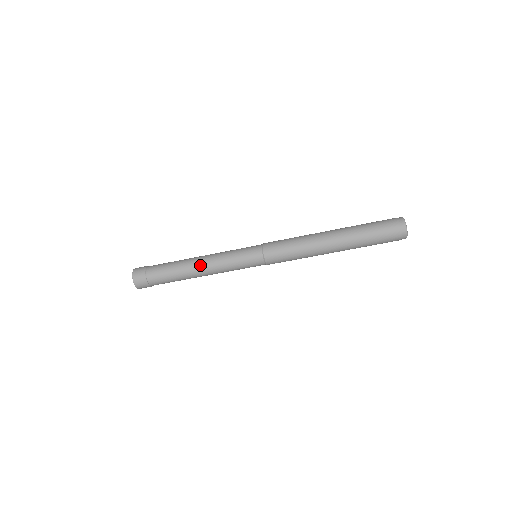
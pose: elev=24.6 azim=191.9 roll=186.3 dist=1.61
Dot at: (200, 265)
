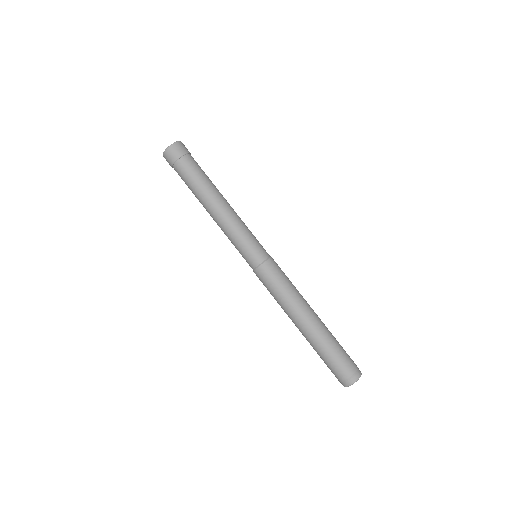
Dot at: (214, 212)
